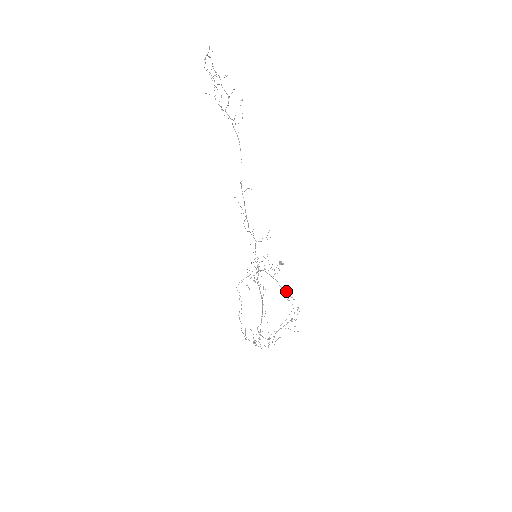
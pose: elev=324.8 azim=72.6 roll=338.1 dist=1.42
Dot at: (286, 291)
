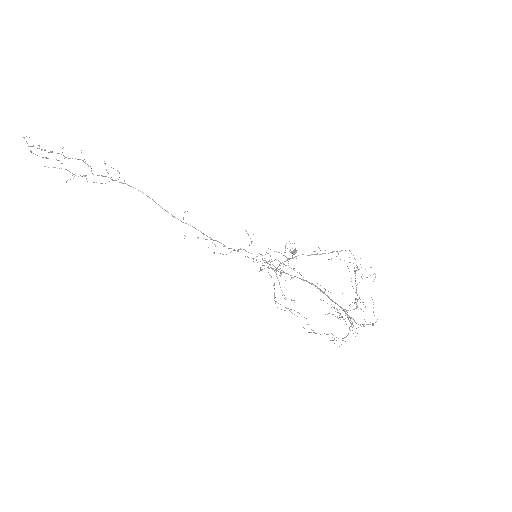
Dot at: occluded
